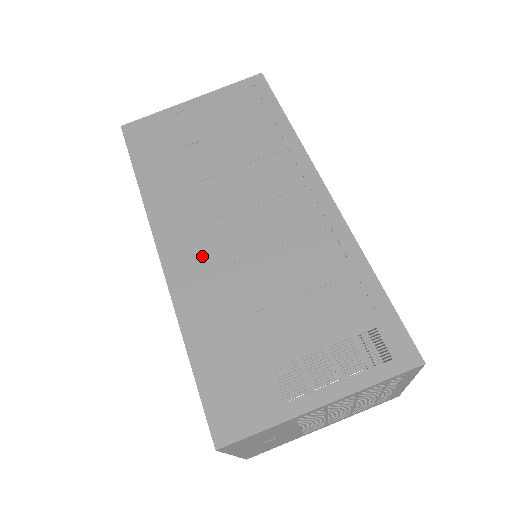
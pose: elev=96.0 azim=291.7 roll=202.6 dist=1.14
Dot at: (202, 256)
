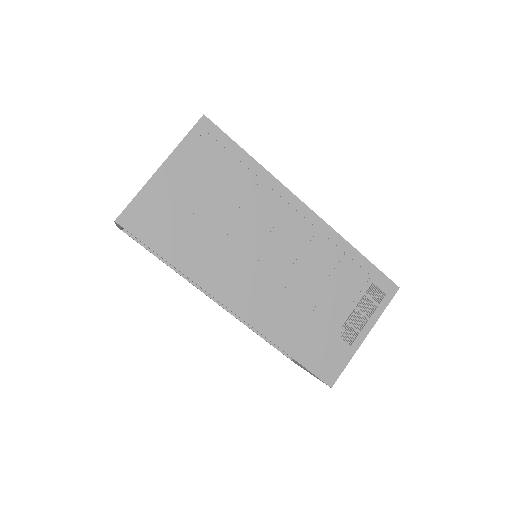
Dot at: (260, 295)
